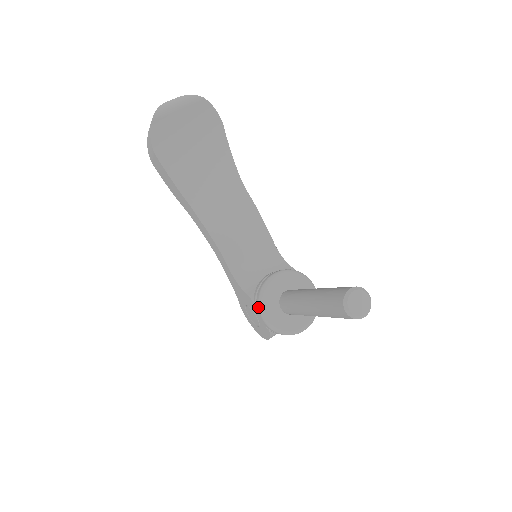
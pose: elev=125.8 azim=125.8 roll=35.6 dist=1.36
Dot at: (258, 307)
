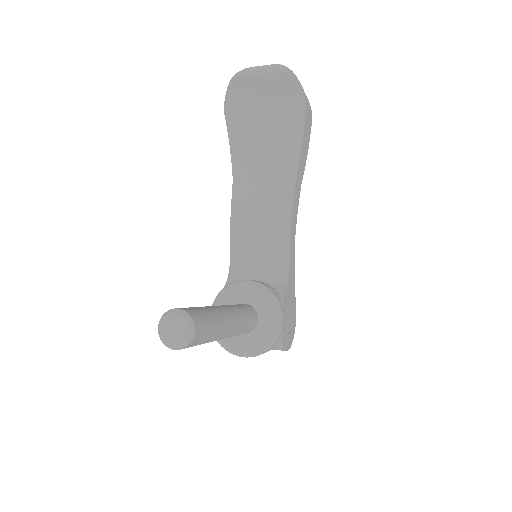
Dot at: (213, 302)
